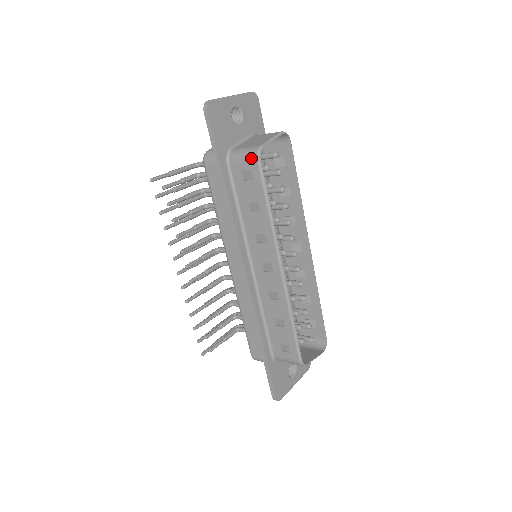
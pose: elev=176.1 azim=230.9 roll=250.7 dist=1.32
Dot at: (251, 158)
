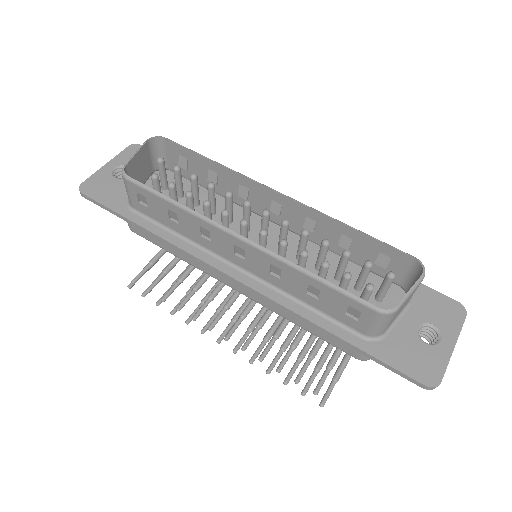
Dot at: (126, 184)
